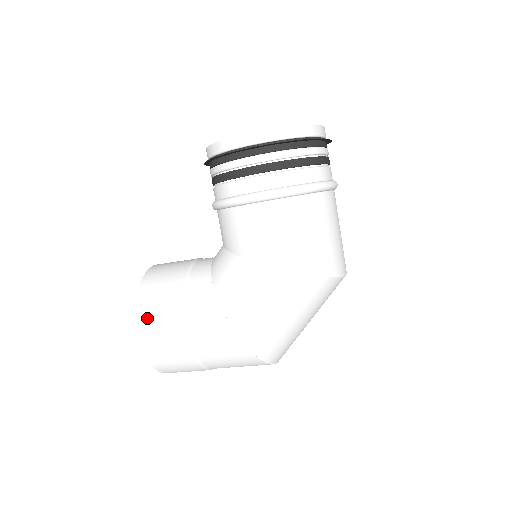
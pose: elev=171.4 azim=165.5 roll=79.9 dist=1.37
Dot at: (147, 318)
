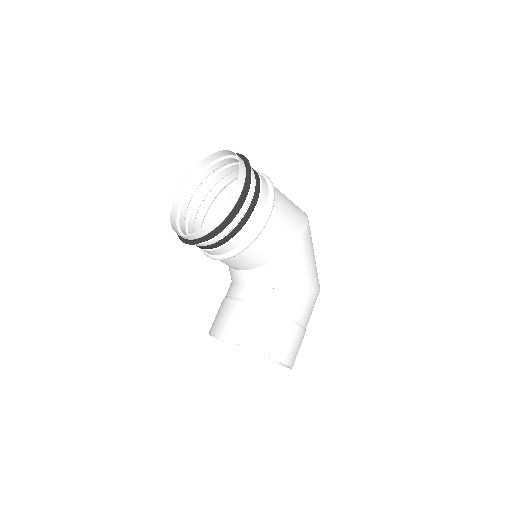
Dot at: (276, 349)
